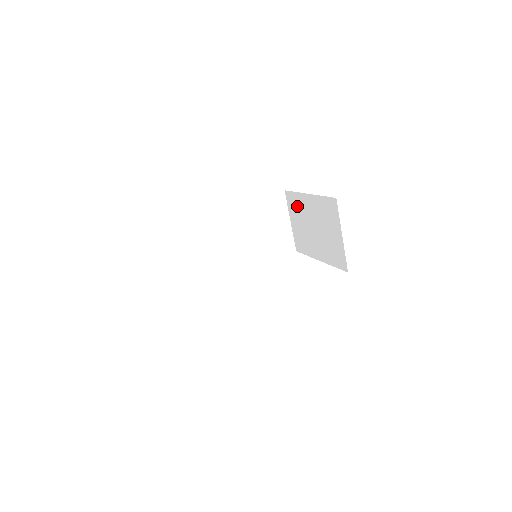
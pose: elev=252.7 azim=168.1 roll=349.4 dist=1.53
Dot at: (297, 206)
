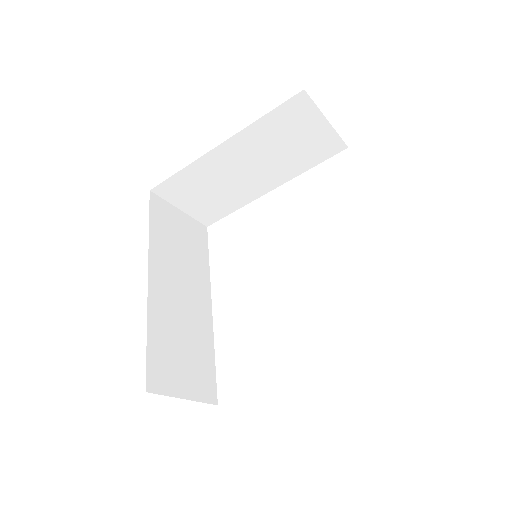
Dot at: occluded
